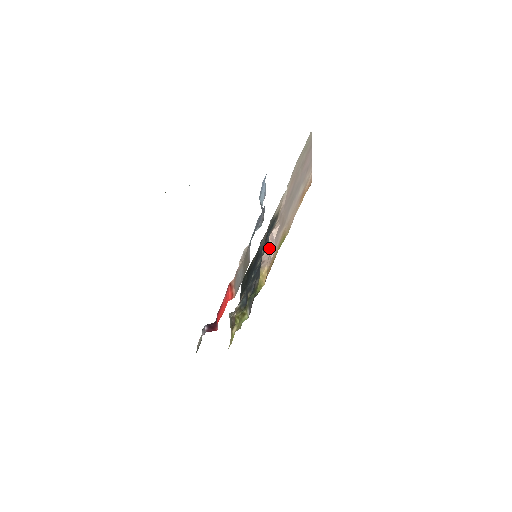
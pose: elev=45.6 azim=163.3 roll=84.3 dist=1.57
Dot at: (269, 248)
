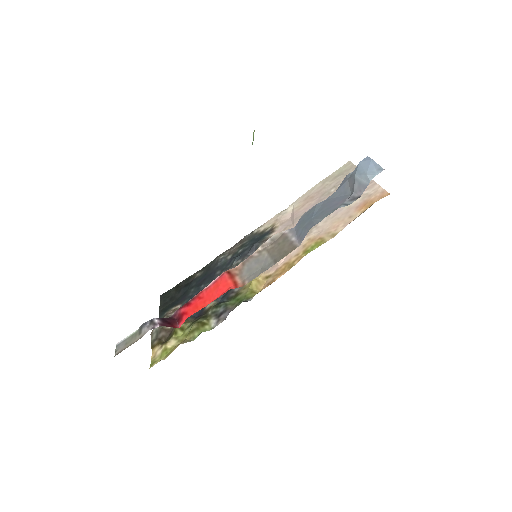
Dot at: occluded
